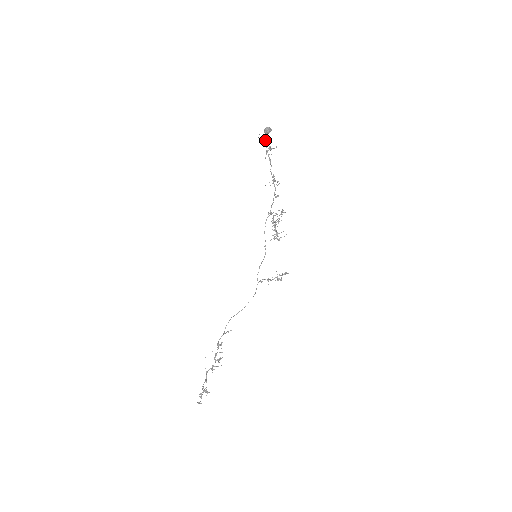
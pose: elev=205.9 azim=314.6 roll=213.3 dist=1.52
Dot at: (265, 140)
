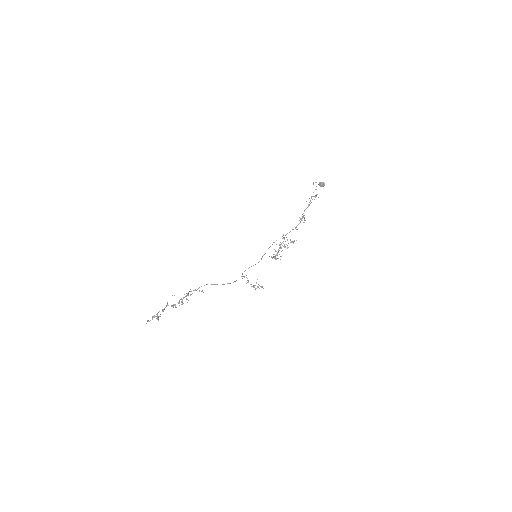
Dot at: occluded
